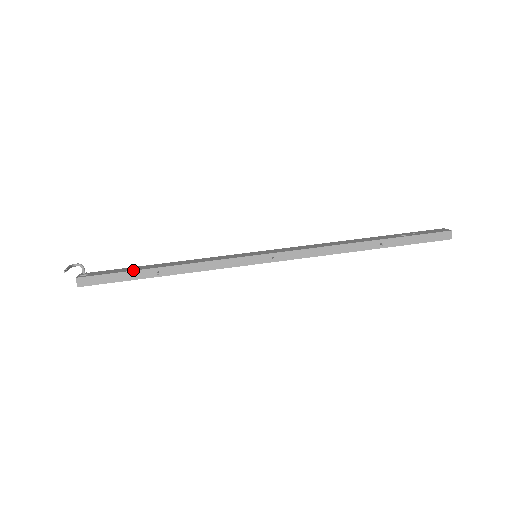
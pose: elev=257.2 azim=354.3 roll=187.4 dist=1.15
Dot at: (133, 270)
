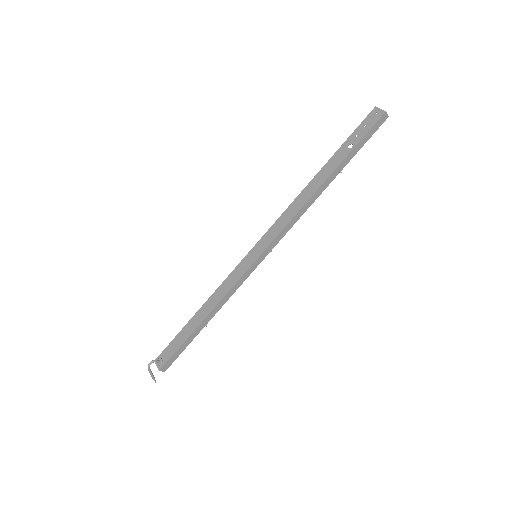
Dot at: (188, 337)
